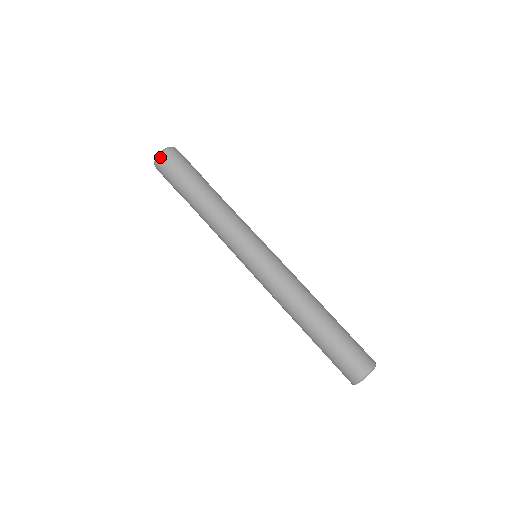
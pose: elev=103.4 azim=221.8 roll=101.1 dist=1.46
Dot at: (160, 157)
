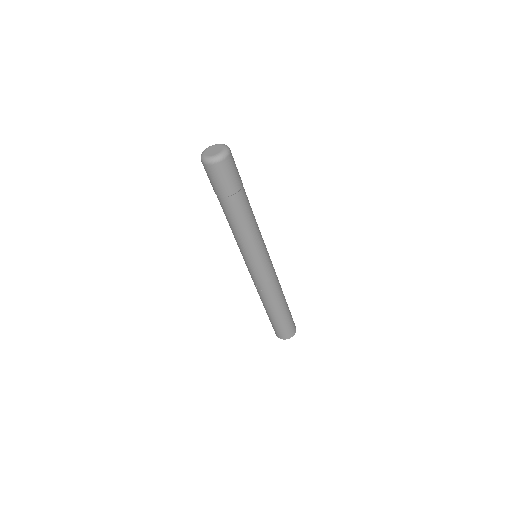
Dot at: (221, 162)
